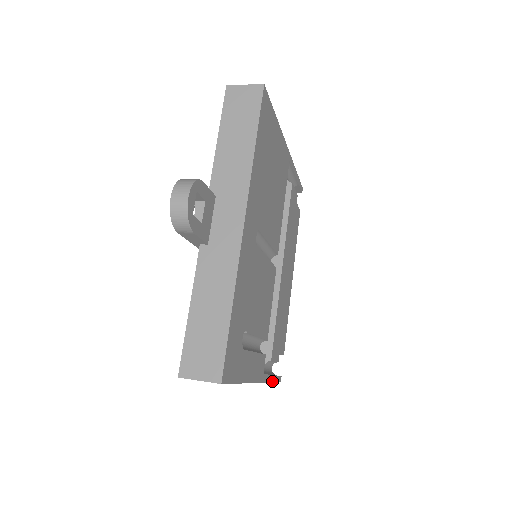
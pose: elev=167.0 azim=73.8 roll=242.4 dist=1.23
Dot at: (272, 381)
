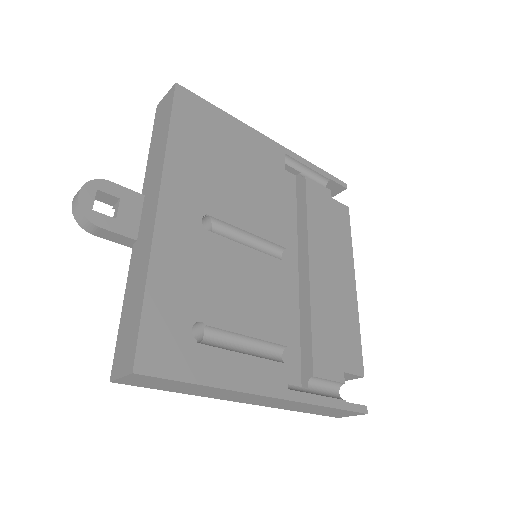
Dot at: (330, 406)
